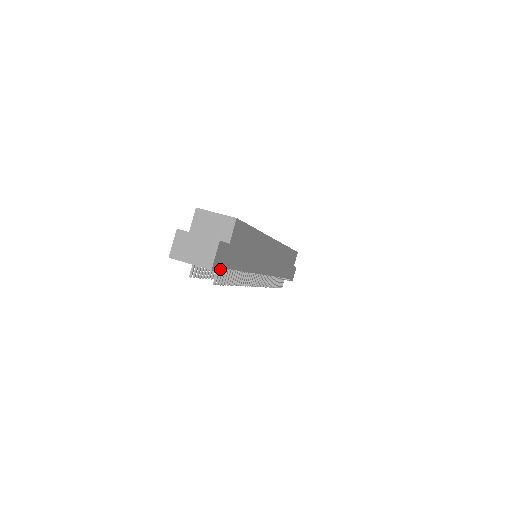
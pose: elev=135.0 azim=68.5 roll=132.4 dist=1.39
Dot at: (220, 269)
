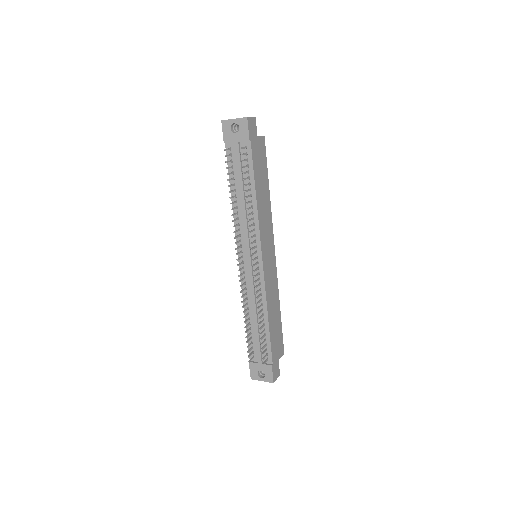
Dot at: (249, 134)
